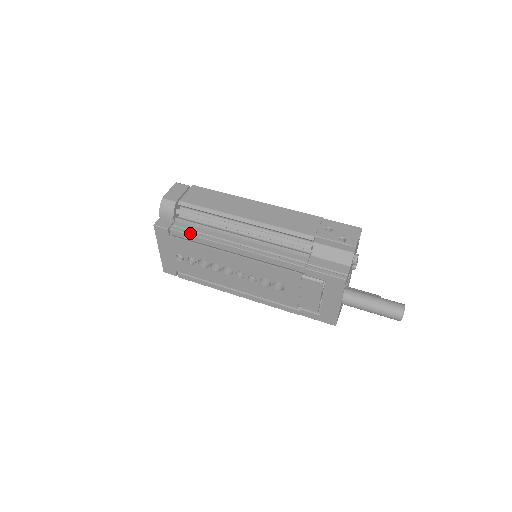
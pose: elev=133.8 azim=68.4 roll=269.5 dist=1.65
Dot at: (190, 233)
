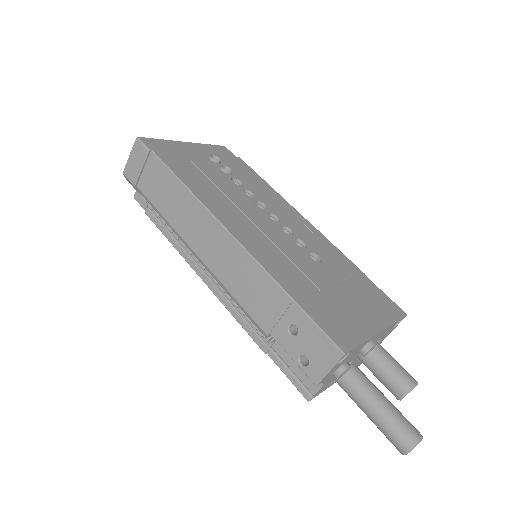
Dot at: (161, 230)
